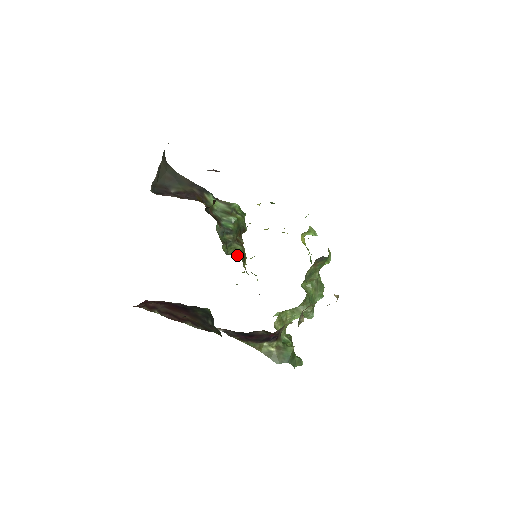
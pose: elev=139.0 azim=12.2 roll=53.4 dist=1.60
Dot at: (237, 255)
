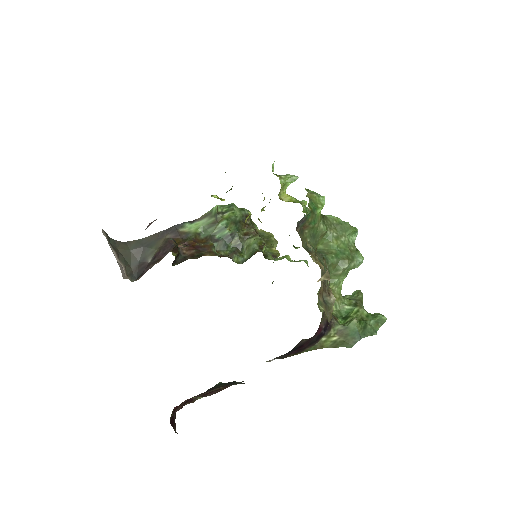
Dot at: (253, 253)
